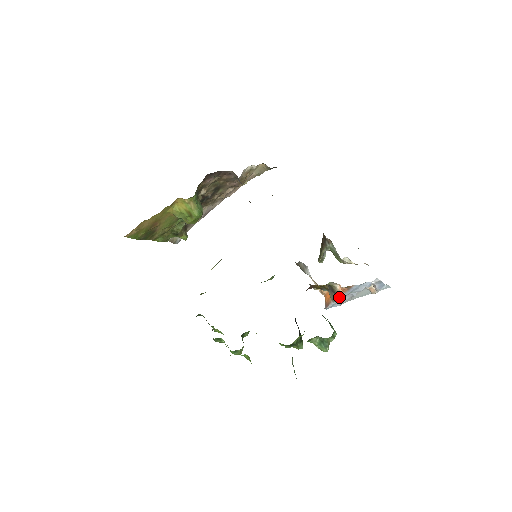
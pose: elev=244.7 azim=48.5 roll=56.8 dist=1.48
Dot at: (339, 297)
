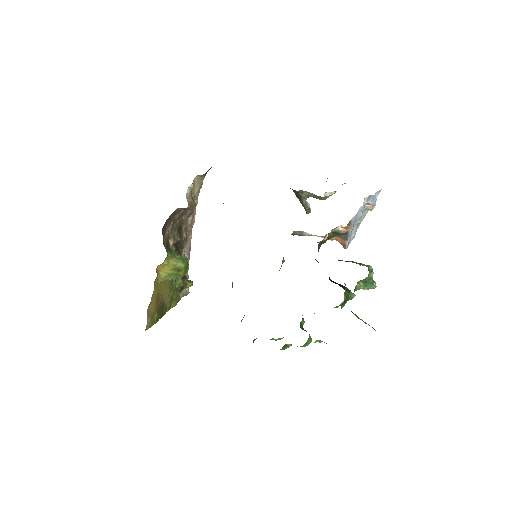
Dot at: (348, 234)
